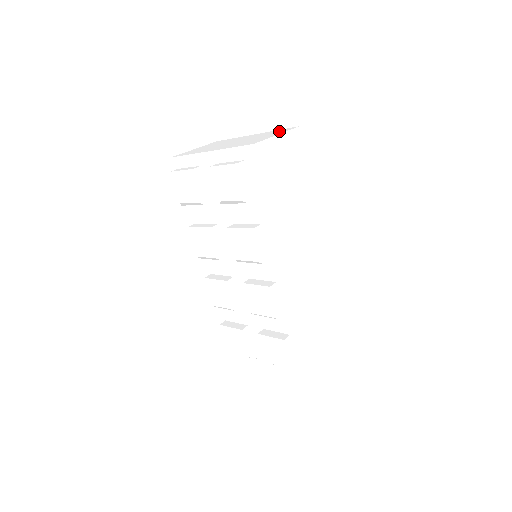
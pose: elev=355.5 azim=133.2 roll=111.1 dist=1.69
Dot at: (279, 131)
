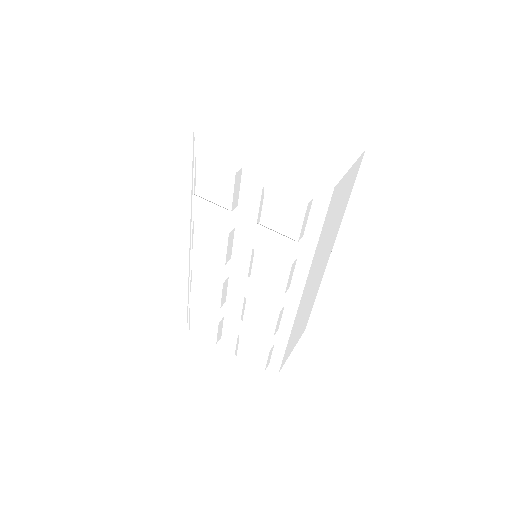
Dot at: (343, 149)
